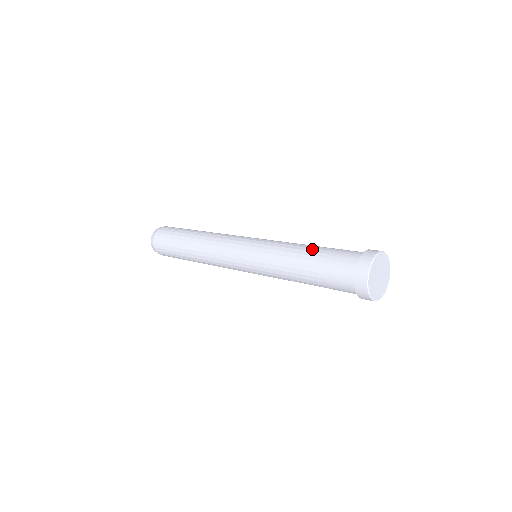
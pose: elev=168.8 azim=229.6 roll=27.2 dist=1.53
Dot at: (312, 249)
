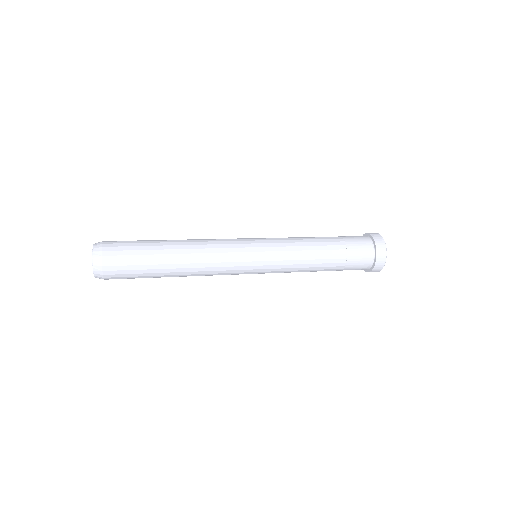
Dot at: (328, 243)
